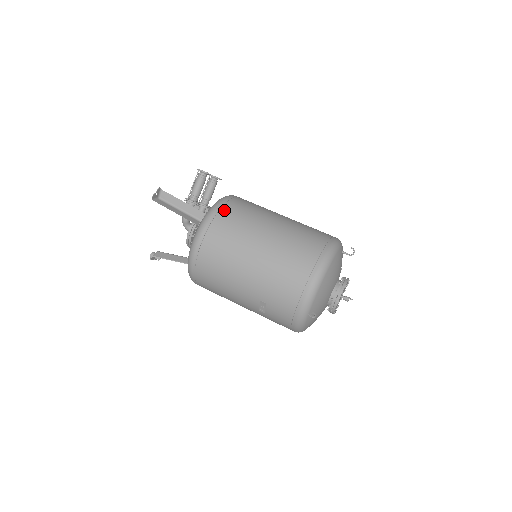
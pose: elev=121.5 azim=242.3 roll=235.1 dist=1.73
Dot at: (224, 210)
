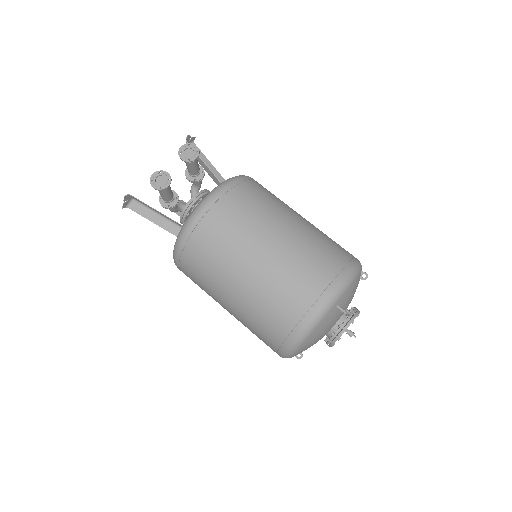
Dot at: (188, 249)
